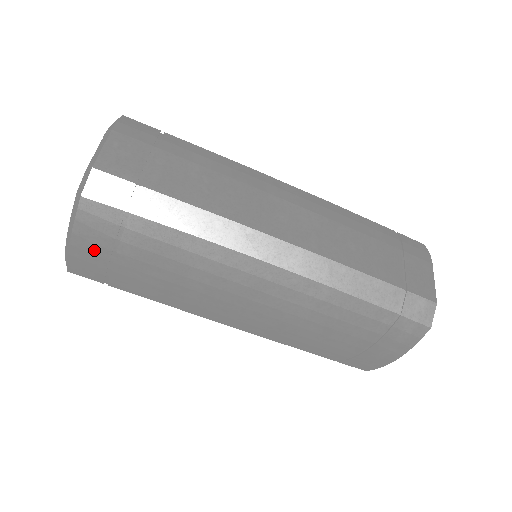
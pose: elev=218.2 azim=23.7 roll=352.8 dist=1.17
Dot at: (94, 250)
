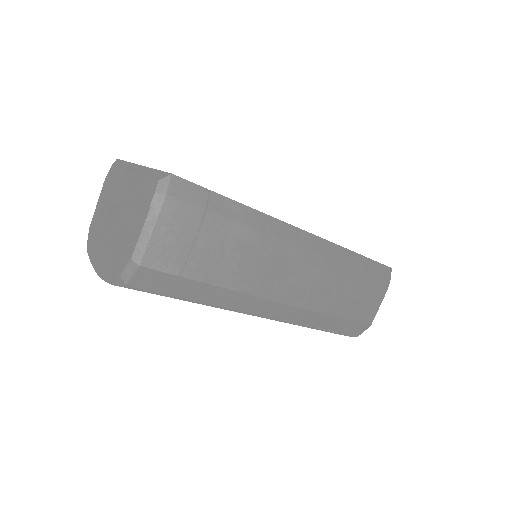
Dot at: occluded
